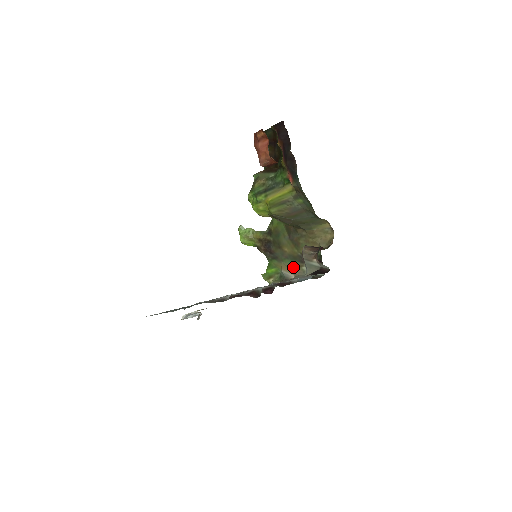
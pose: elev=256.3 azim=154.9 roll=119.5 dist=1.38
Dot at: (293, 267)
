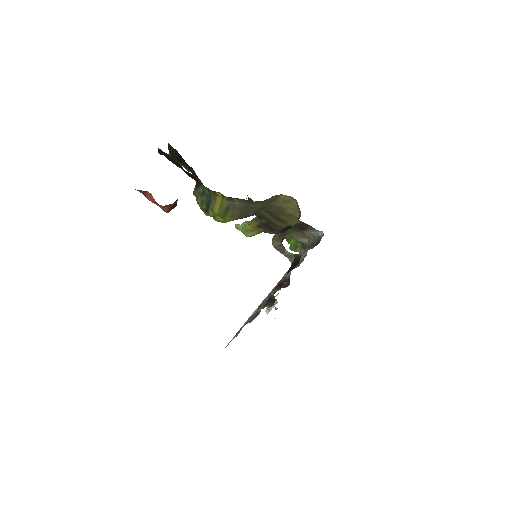
Dot at: (301, 234)
